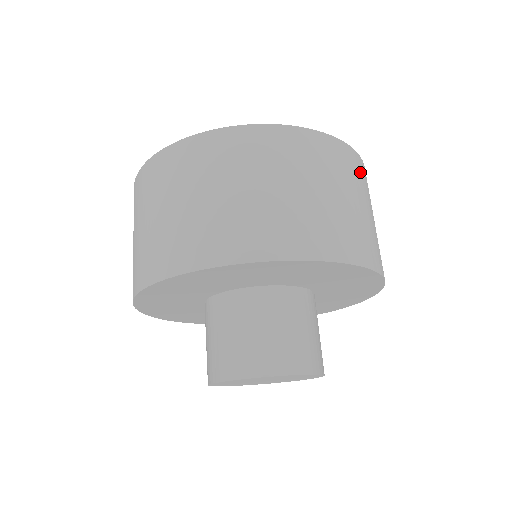
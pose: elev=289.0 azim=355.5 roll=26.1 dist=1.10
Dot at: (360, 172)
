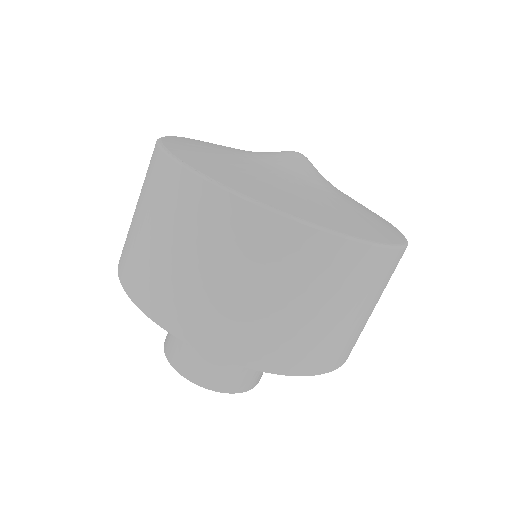
Dot at: (328, 264)
